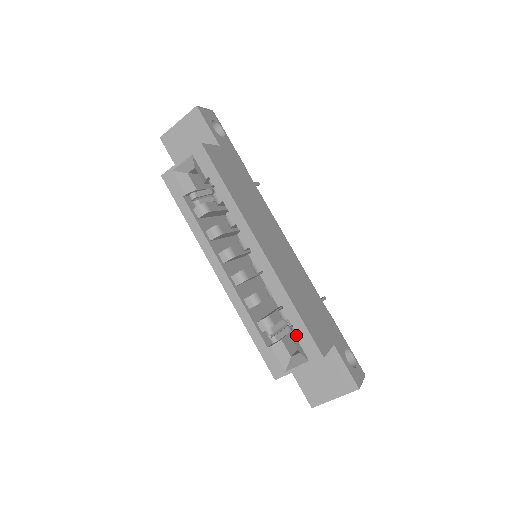
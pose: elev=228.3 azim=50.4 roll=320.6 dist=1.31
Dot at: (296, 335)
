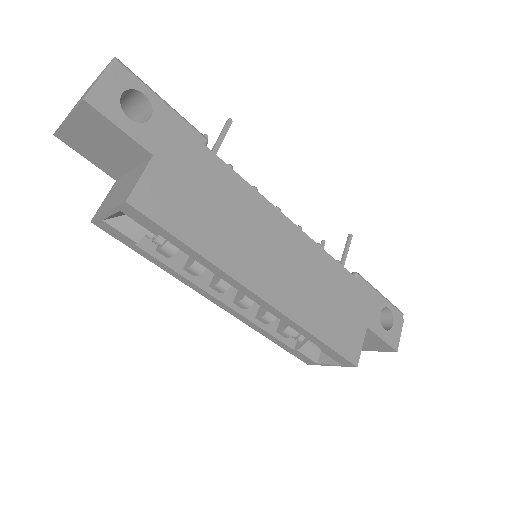
Dot at: (323, 352)
